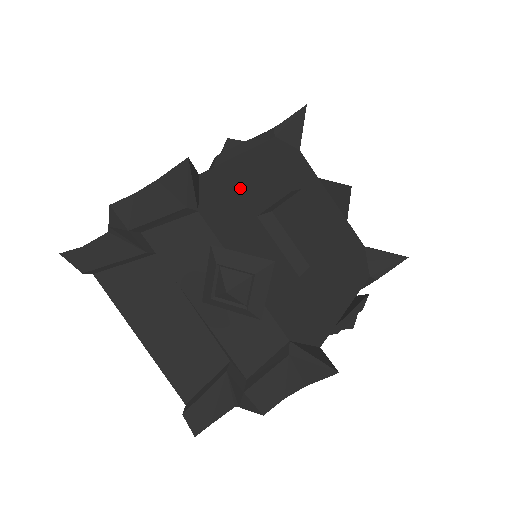
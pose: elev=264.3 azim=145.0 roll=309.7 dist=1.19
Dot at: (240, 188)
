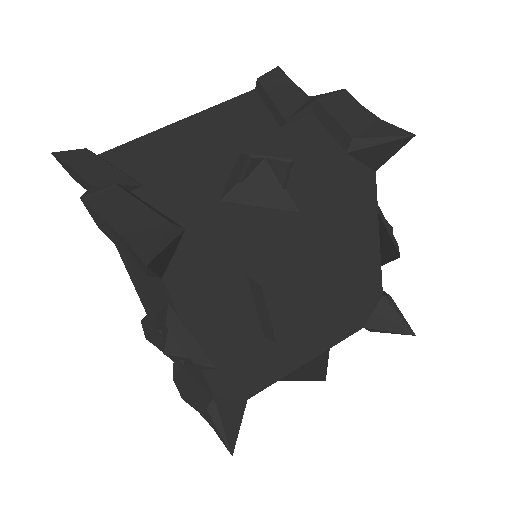
Dot at: (241, 240)
